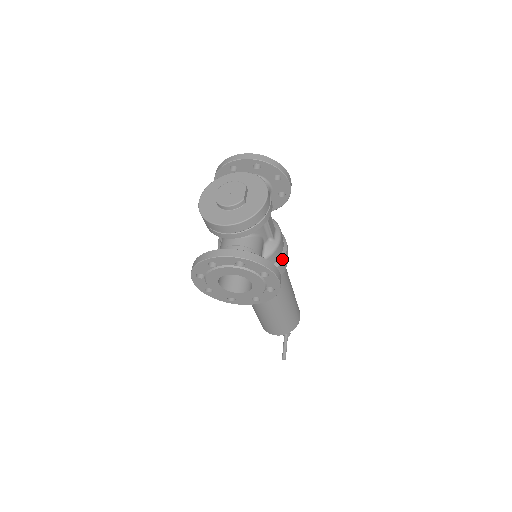
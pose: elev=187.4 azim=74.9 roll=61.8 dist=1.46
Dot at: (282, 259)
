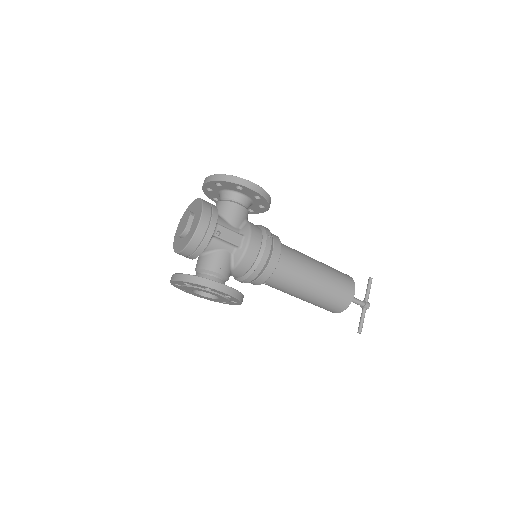
Dot at: (259, 260)
